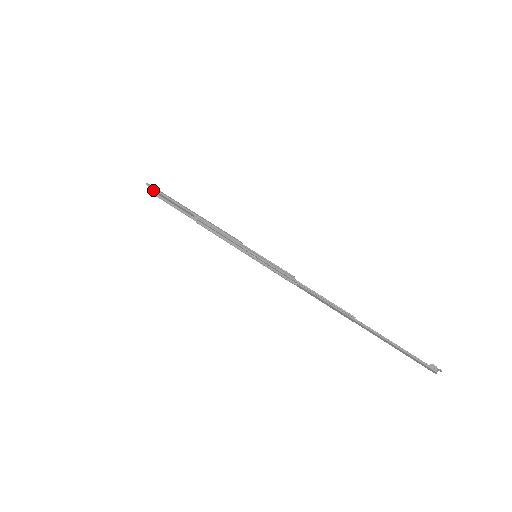
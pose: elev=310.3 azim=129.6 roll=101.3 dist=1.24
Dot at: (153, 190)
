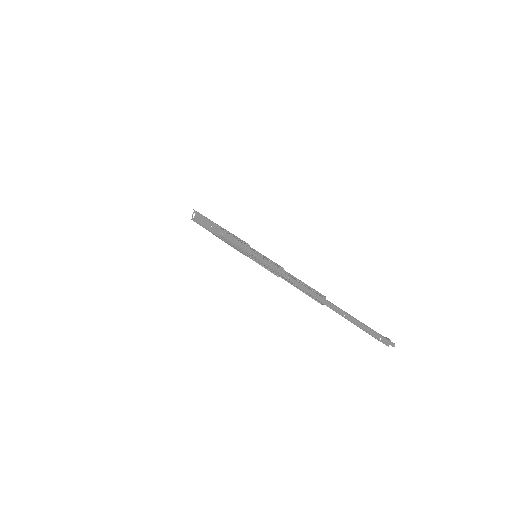
Dot at: (194, 218)
